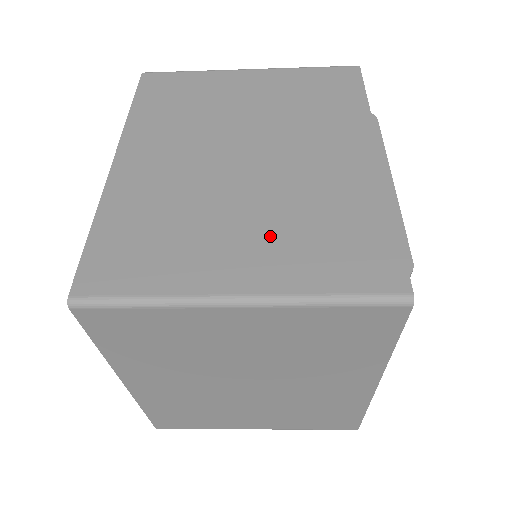
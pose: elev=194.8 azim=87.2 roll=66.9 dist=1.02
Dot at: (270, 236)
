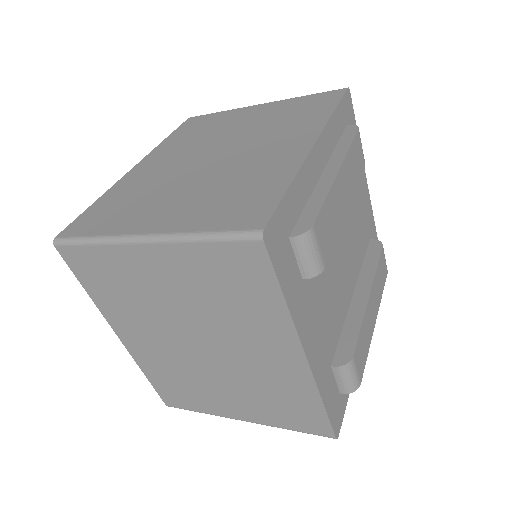
Dot at: (192, 200)
